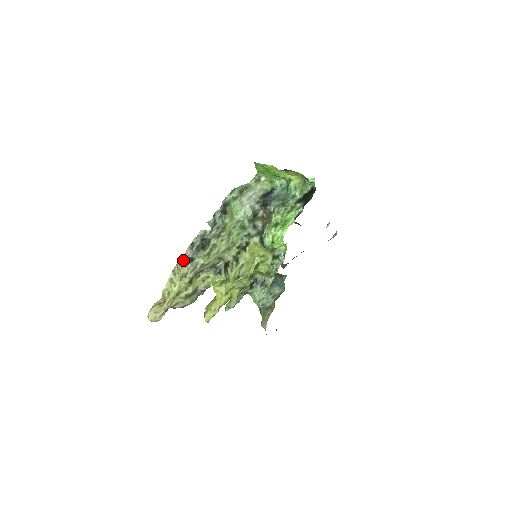
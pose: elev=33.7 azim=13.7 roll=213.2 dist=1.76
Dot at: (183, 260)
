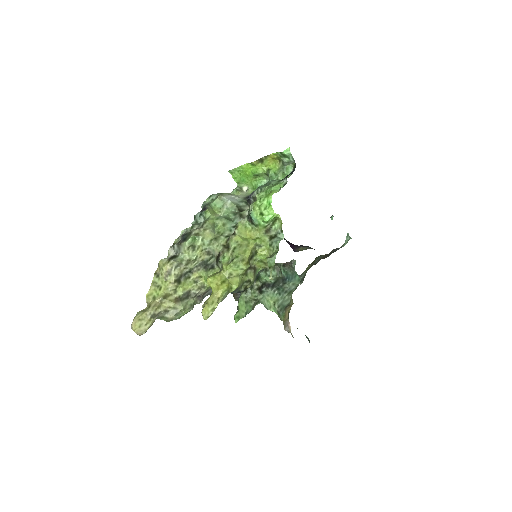
Dot at: (164, 258)
